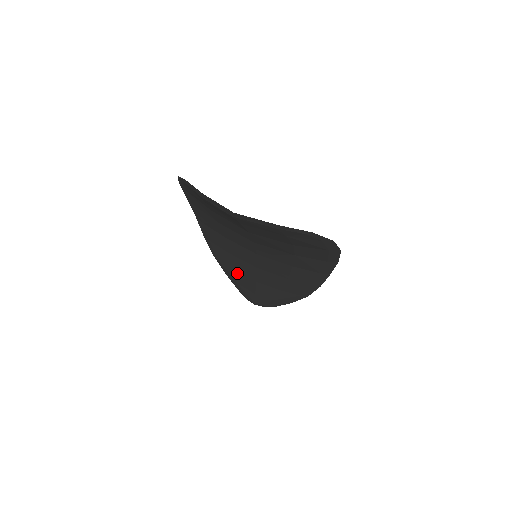
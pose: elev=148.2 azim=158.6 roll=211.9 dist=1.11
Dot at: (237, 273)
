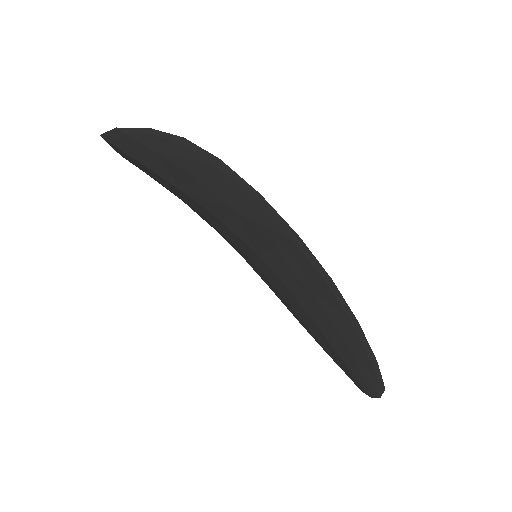
Dot at: (310, 328)
